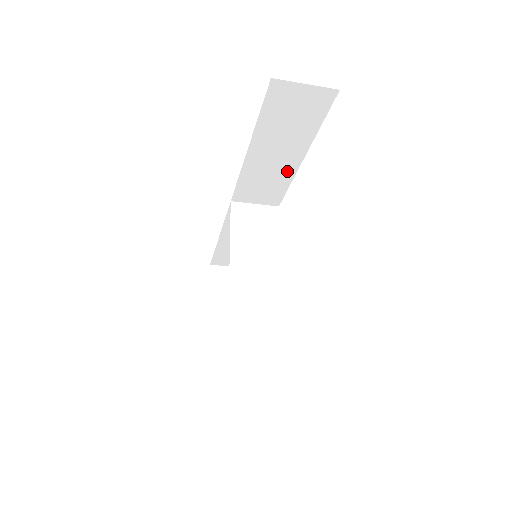
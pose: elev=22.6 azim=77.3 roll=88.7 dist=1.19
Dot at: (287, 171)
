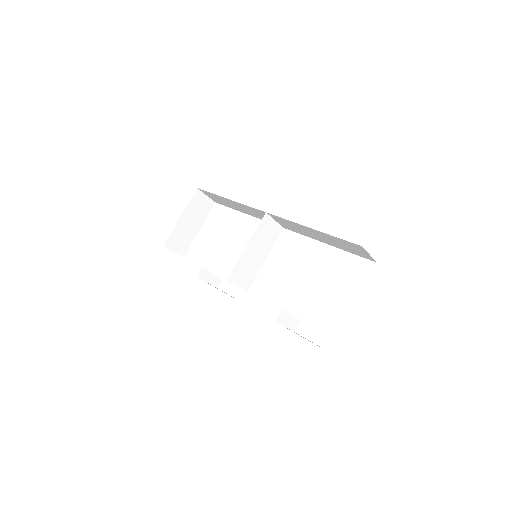
Dot at: (312, 236)
